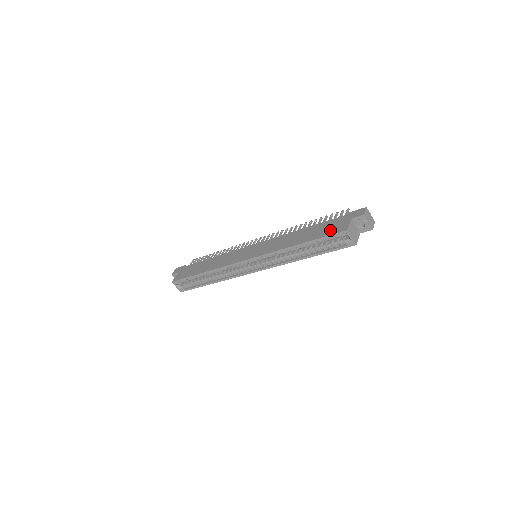
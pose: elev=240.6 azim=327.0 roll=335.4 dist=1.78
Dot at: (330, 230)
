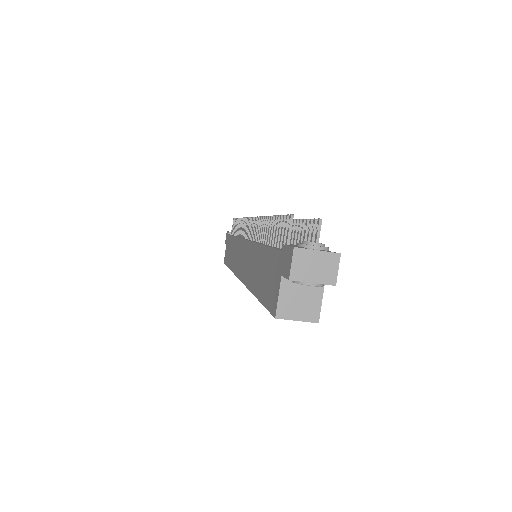
Dot at: (268, 291)
